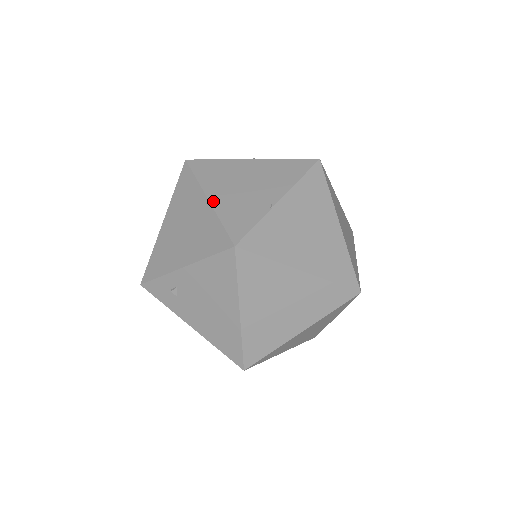
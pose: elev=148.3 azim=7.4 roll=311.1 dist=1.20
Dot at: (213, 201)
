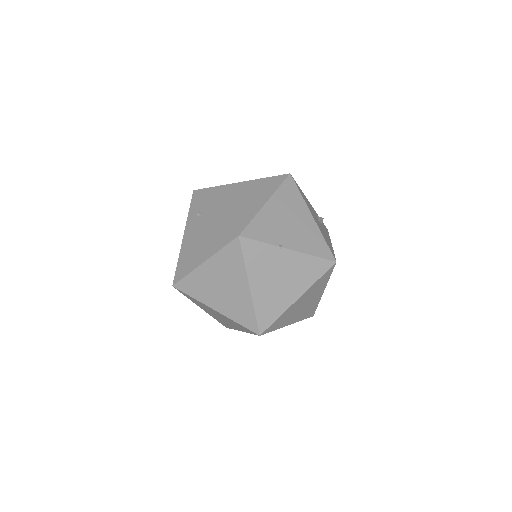
Dot at: (266, 207)
